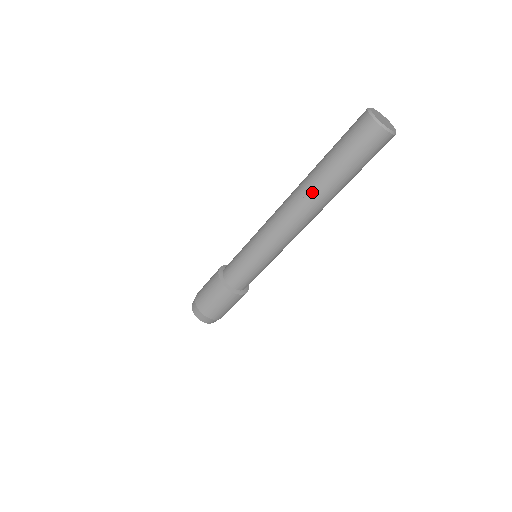
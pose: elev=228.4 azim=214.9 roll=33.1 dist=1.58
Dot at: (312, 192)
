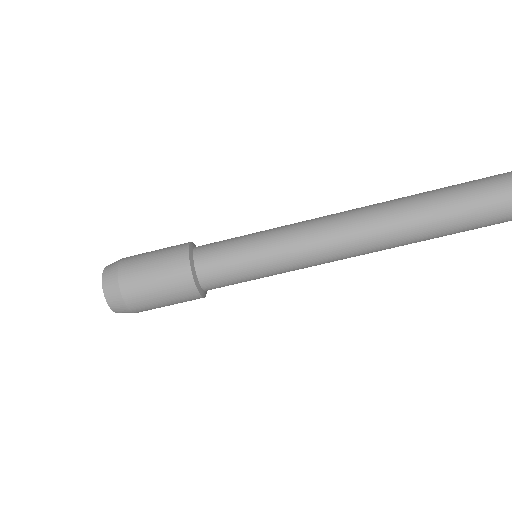
Dot at: (401, 205)
